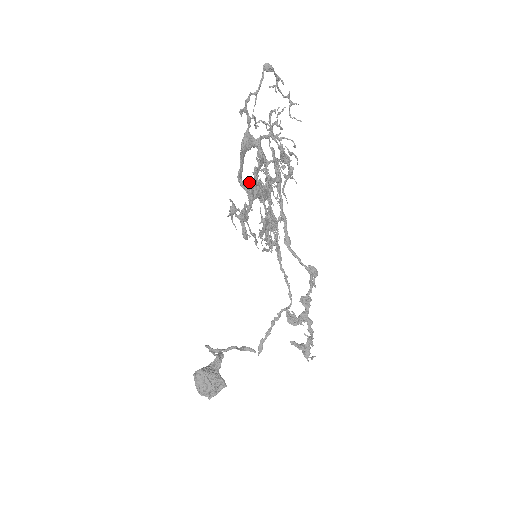
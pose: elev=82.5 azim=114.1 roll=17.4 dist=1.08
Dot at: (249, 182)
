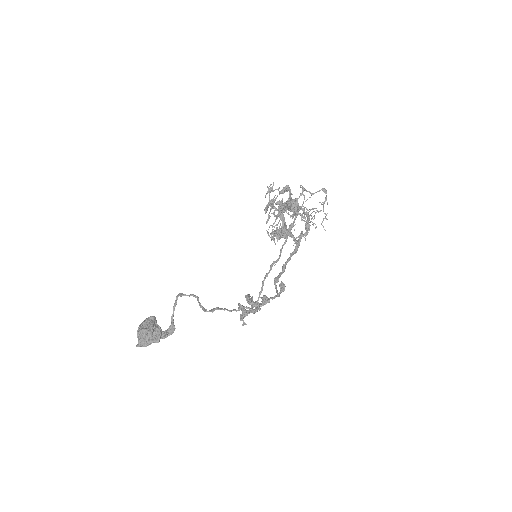
Dot at: (287, 185)
